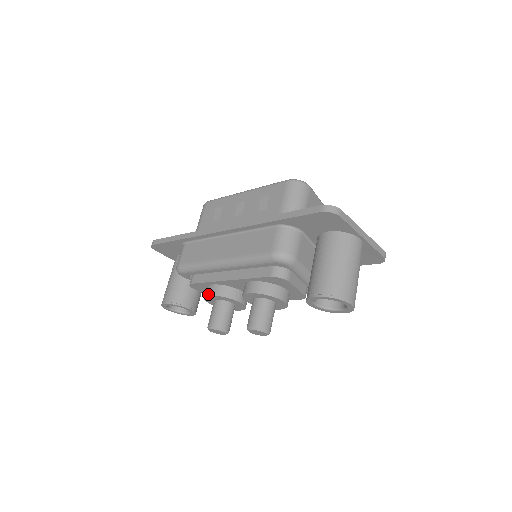
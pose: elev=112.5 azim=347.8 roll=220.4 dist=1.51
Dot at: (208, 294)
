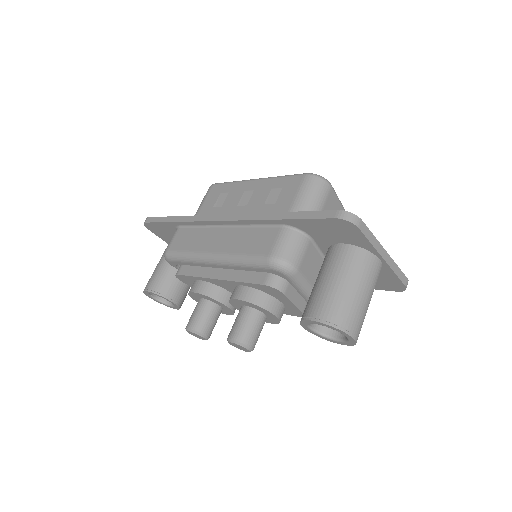
Dot at: (193, 290)
